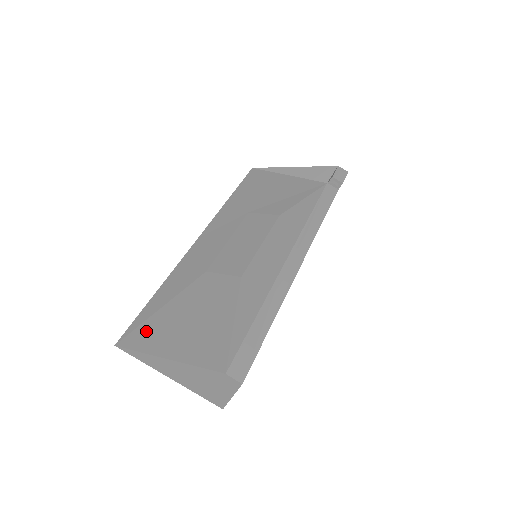
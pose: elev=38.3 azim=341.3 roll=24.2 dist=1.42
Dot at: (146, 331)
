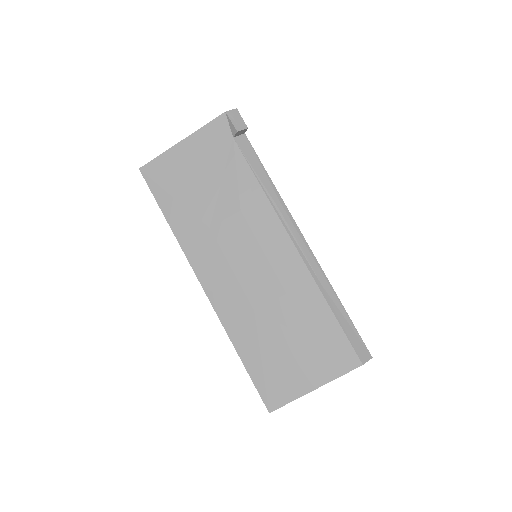
Dot at: (276, 387)
